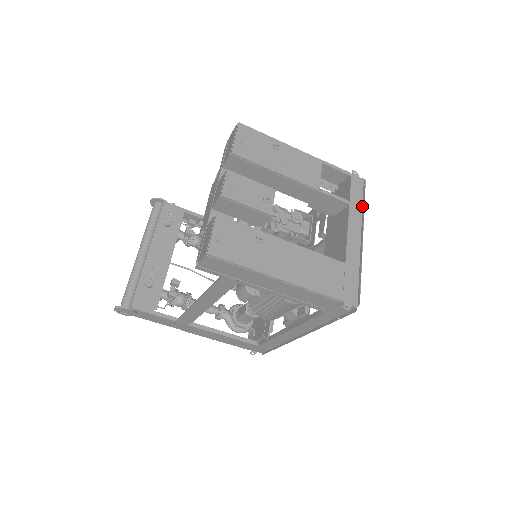
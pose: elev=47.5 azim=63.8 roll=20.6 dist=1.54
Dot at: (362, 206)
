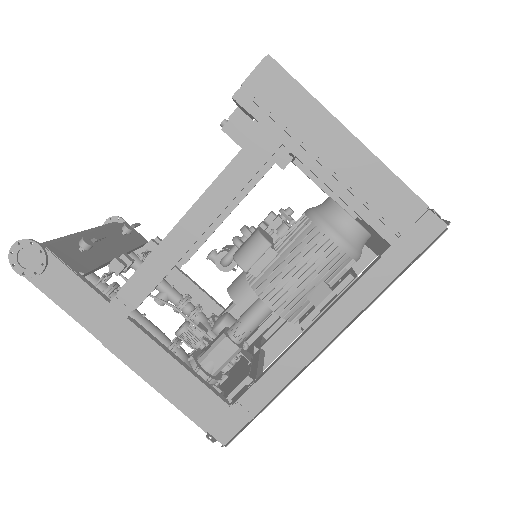
Dot at: occluded
